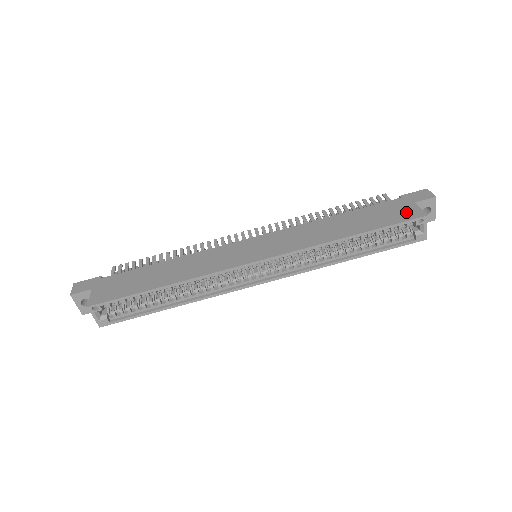
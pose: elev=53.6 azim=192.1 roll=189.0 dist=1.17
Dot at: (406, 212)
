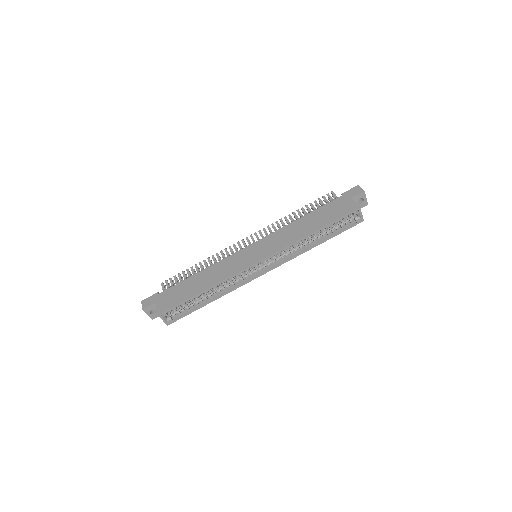
Dot at: (347, 207)
